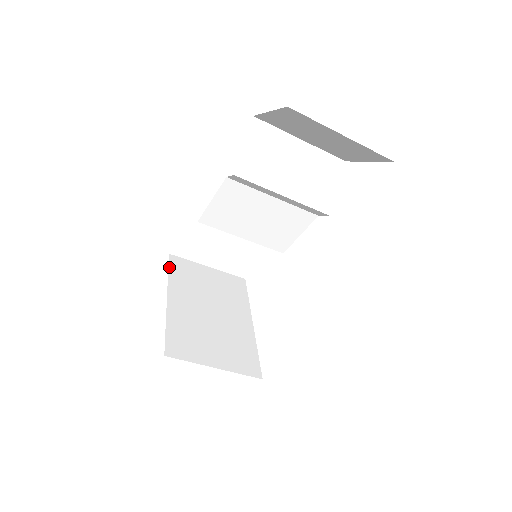
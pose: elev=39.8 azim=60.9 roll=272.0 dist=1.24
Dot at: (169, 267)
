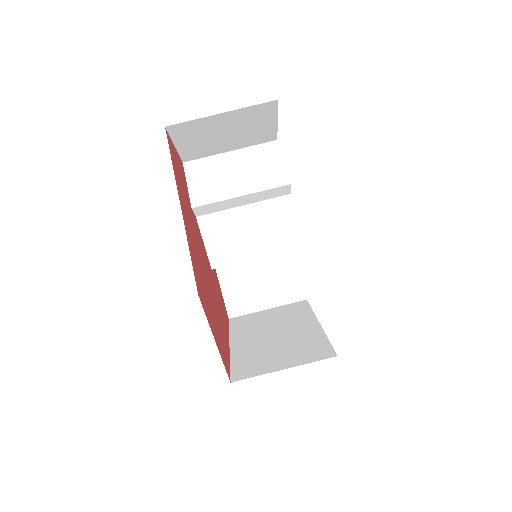
Dot at: (229, 327)
